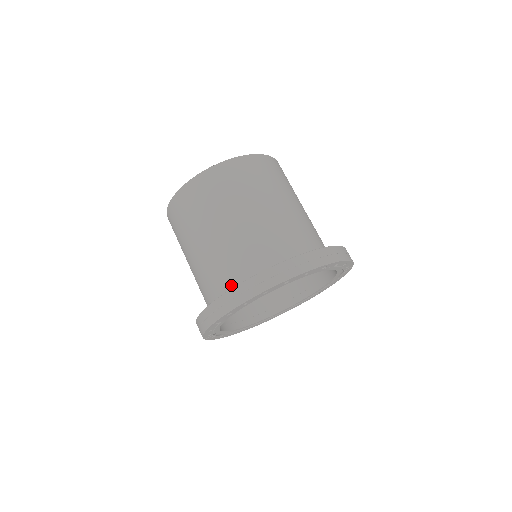
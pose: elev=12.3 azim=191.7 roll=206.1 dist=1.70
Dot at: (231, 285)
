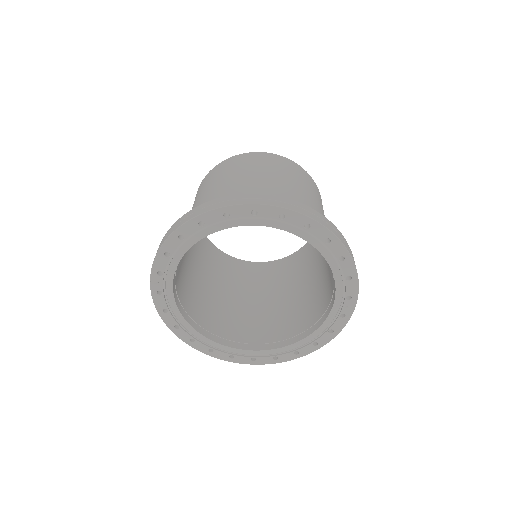
Dot at: occluded
